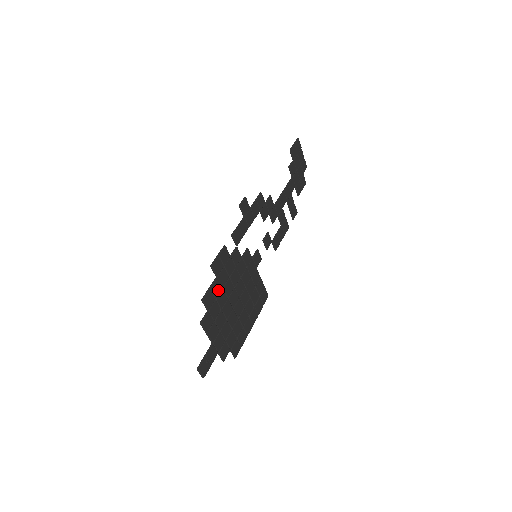
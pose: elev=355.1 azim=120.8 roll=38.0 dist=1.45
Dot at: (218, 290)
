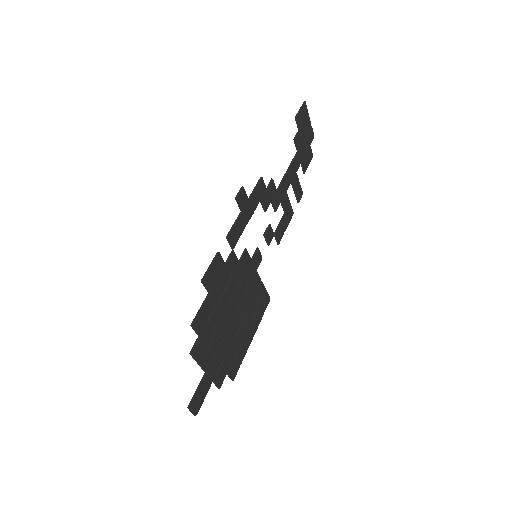
Dot at: (211, 308)
